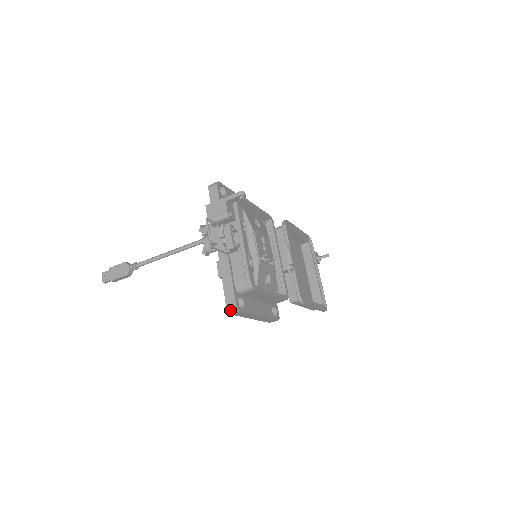
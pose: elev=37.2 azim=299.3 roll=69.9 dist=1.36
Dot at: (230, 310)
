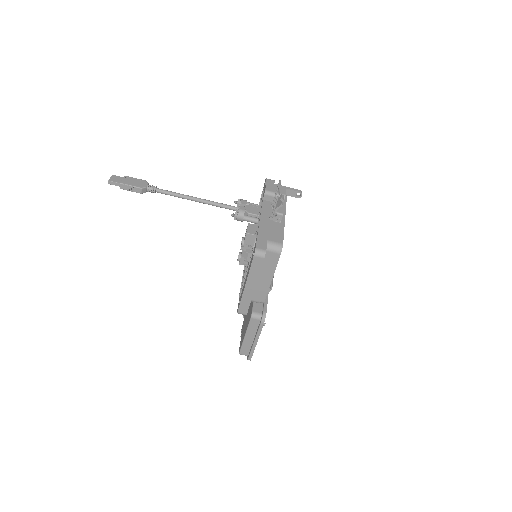
Dot at: (258, 251)
